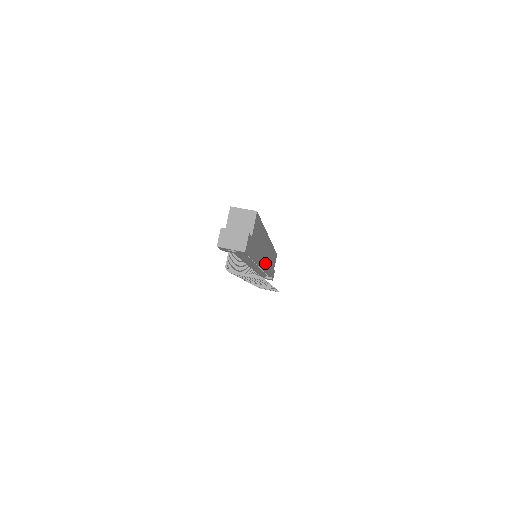
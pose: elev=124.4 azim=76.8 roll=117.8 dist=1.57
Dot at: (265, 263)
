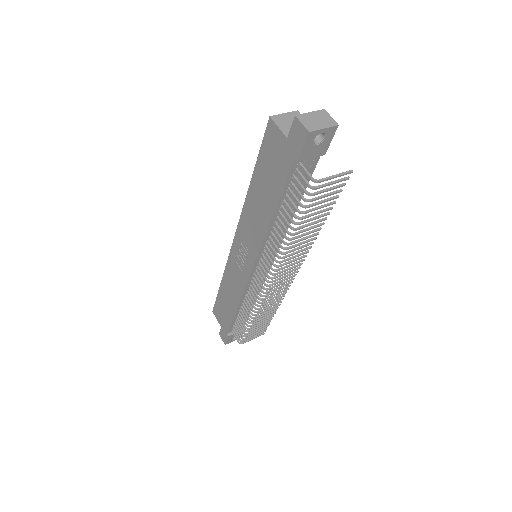
Dot at: occluded
